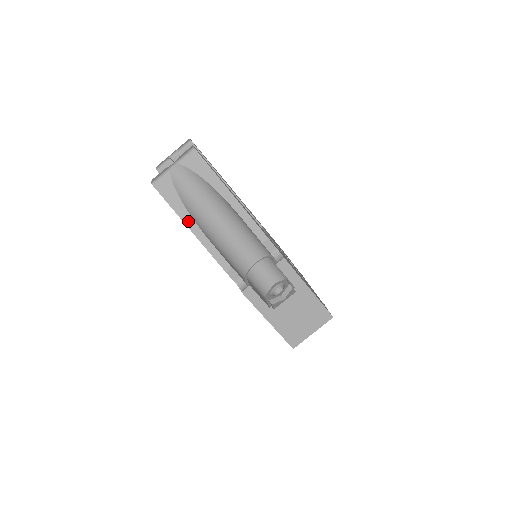
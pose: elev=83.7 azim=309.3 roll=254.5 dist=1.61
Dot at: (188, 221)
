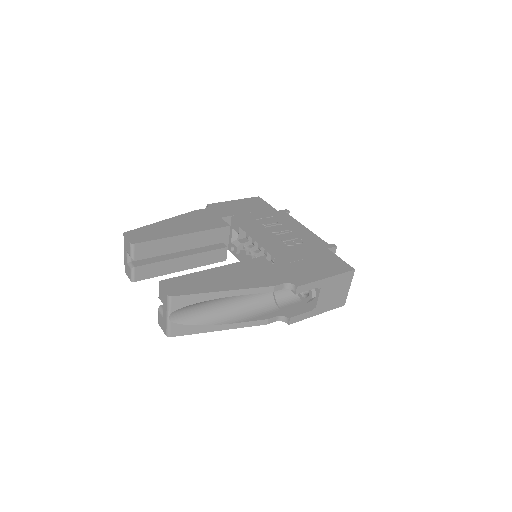
Dot at: (214, 329)
